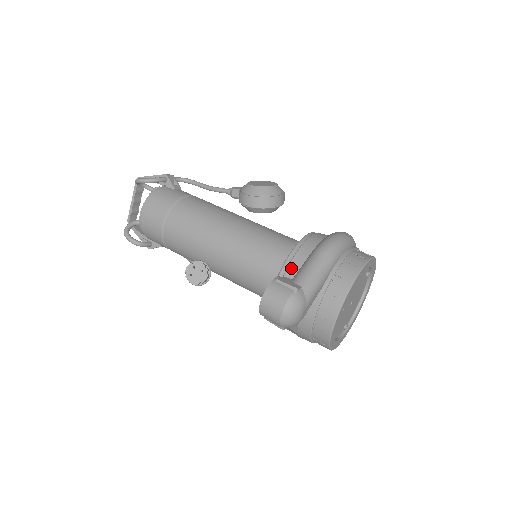
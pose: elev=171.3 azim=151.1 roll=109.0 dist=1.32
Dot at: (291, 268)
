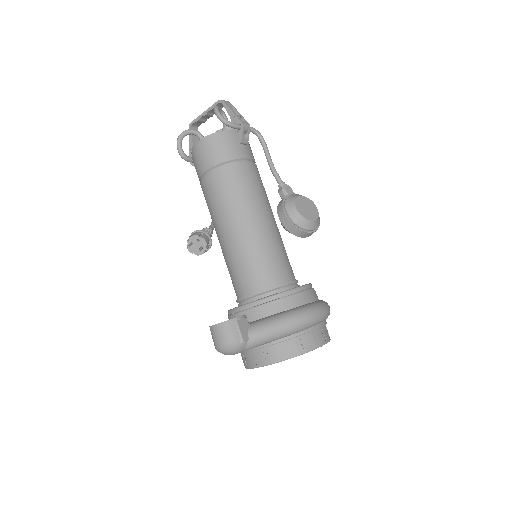
Dot at: (260, 309)
